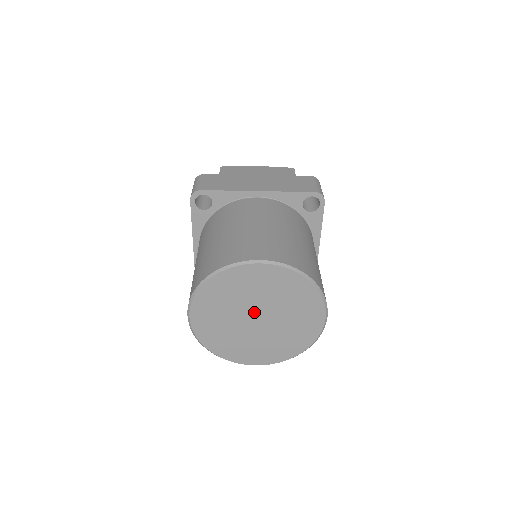
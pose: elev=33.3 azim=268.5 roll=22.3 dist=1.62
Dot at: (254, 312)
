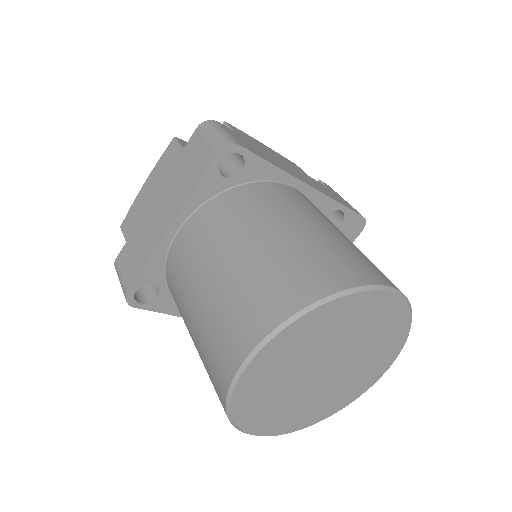
Dot at: (314, 373)
